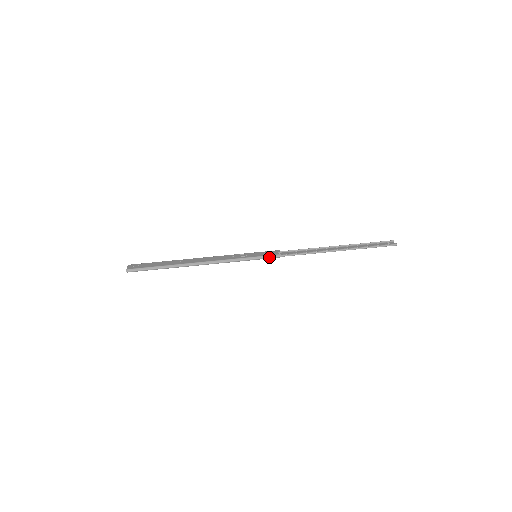
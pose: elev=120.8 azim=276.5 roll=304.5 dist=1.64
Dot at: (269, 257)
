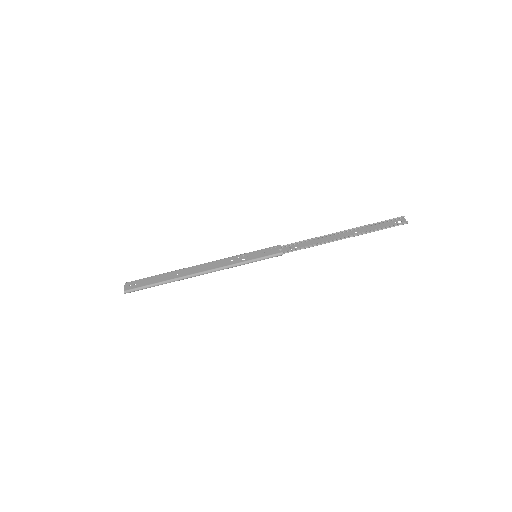
Dot at: (270, 257)
